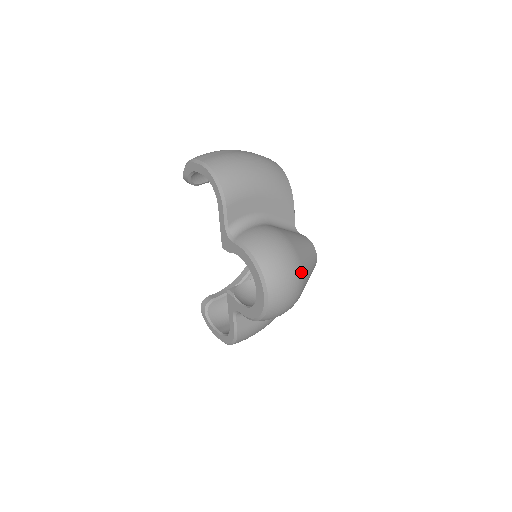
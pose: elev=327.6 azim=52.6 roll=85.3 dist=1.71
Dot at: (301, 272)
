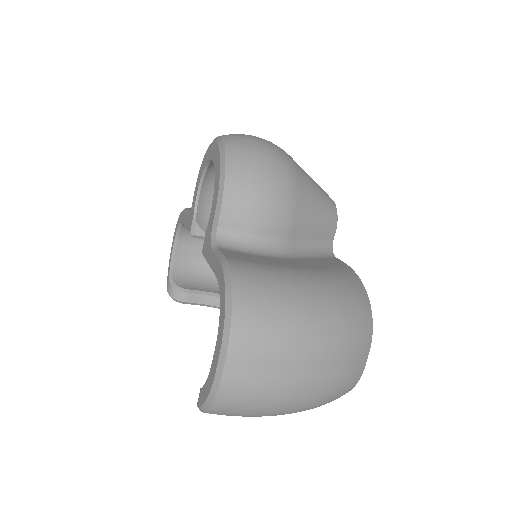
Dot at: occluded
